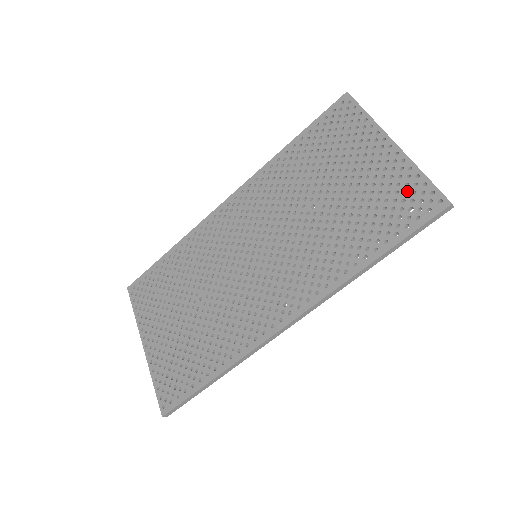
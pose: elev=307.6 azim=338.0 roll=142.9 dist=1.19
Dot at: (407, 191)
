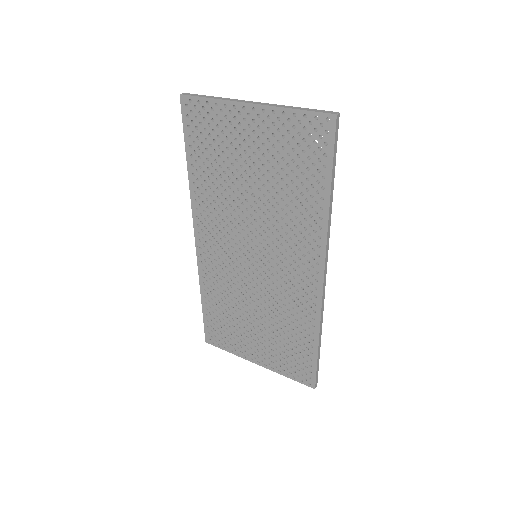
Dot at: (299, 132)
